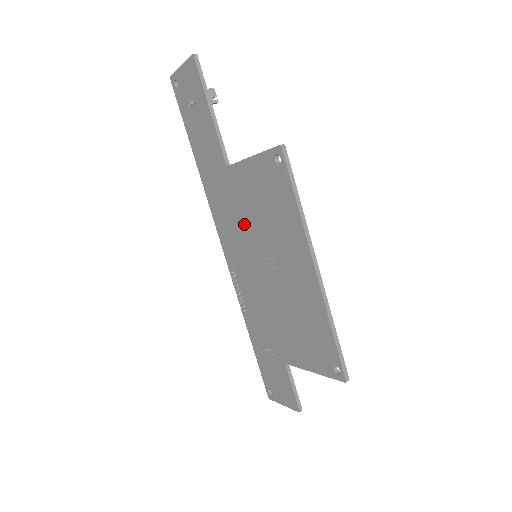
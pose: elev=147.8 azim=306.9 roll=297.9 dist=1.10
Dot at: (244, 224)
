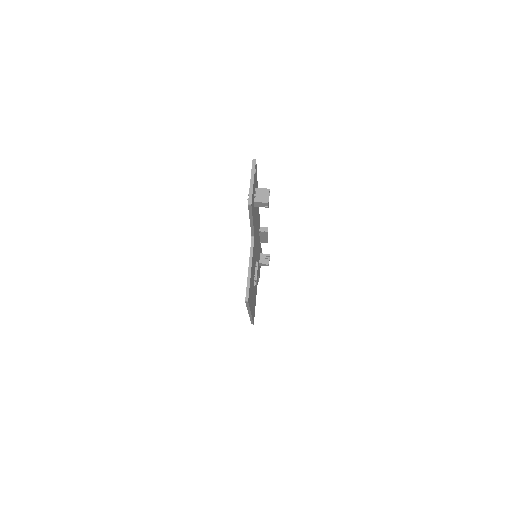
Dot at: occluded
